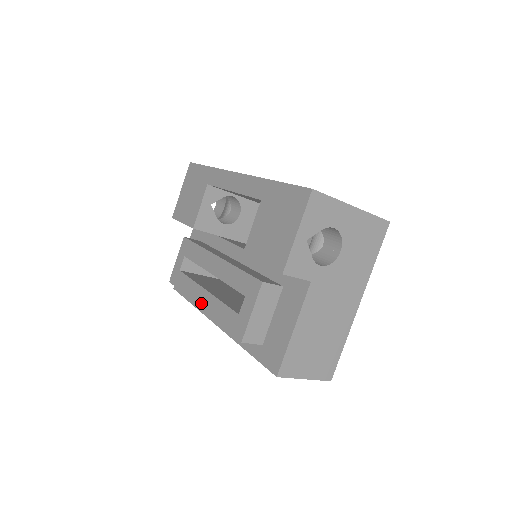
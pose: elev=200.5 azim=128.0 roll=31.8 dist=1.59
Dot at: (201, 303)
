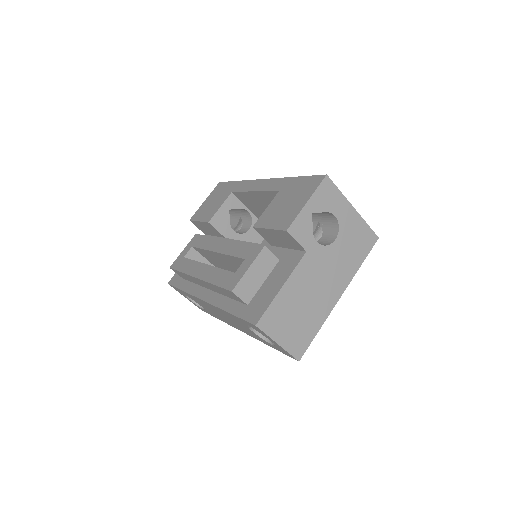
Dot at: (198, 274)
